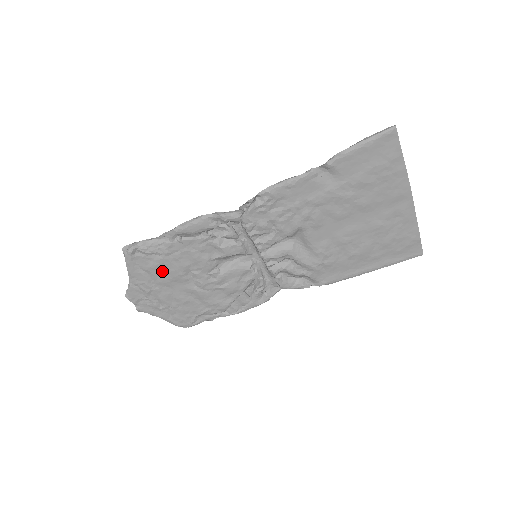
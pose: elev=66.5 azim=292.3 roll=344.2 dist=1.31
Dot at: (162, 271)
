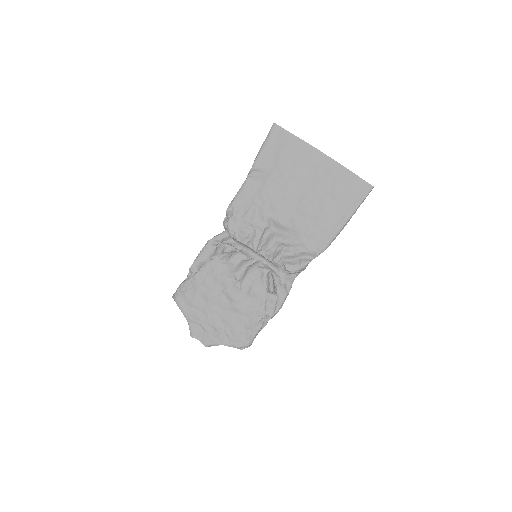
Dot at: (203, 301)
